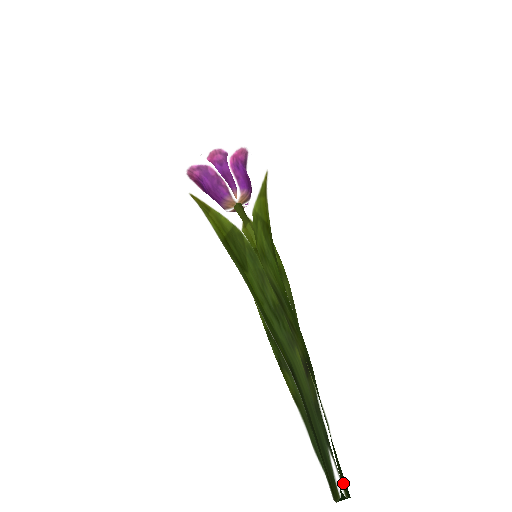
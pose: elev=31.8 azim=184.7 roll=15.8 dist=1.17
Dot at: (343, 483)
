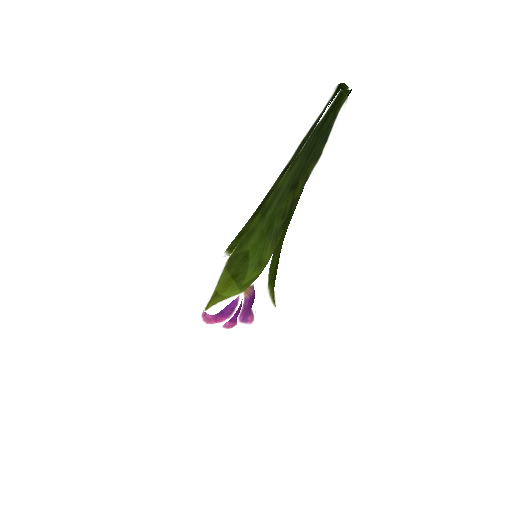
Dot at: (337, 94)
